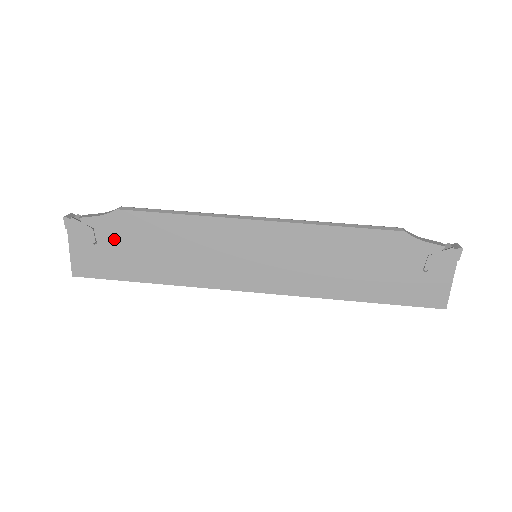
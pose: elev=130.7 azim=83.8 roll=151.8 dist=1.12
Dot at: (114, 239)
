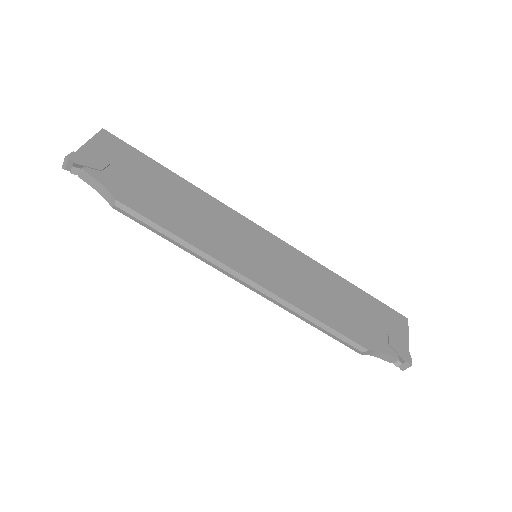
Dot at: occluded
